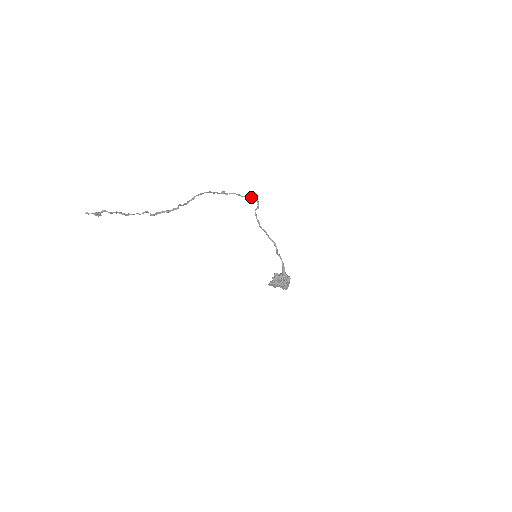
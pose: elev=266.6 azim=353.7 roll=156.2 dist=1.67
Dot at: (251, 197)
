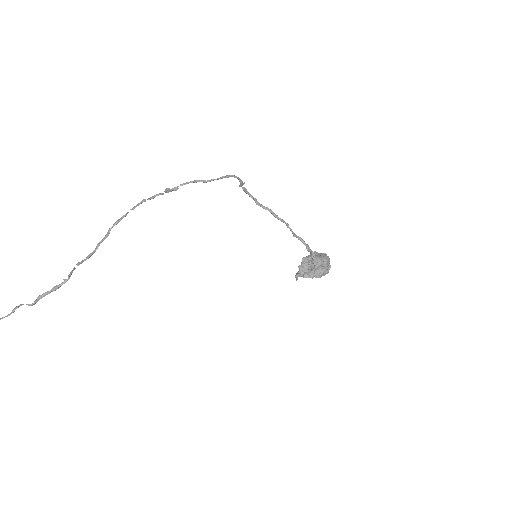
Dot at: occluded
